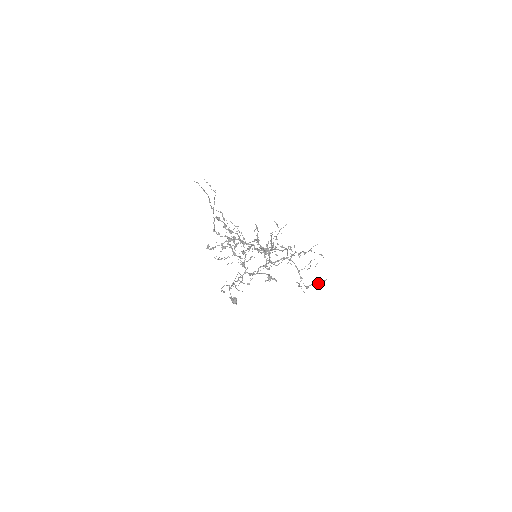
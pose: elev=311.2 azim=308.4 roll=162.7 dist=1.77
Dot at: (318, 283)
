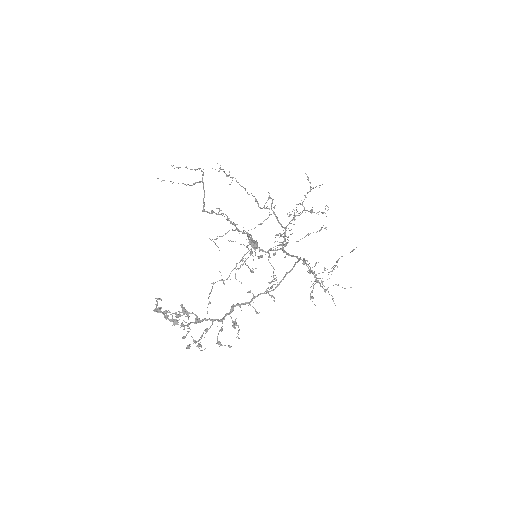
Dot at: (342, 287)
